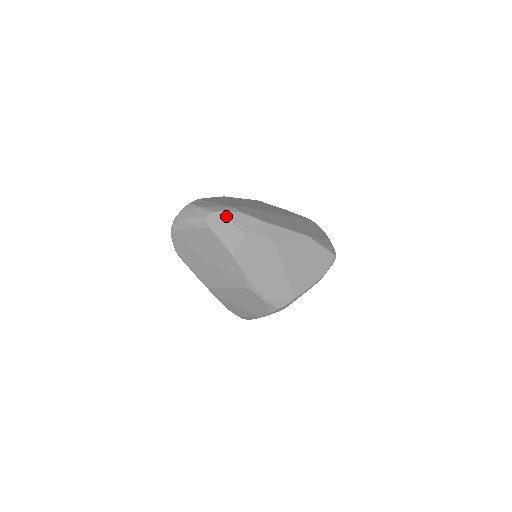
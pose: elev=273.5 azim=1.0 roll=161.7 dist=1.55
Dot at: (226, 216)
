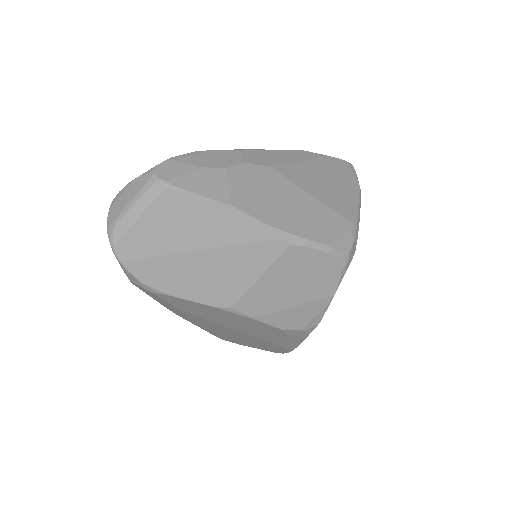
Dot at: (178, 162)
